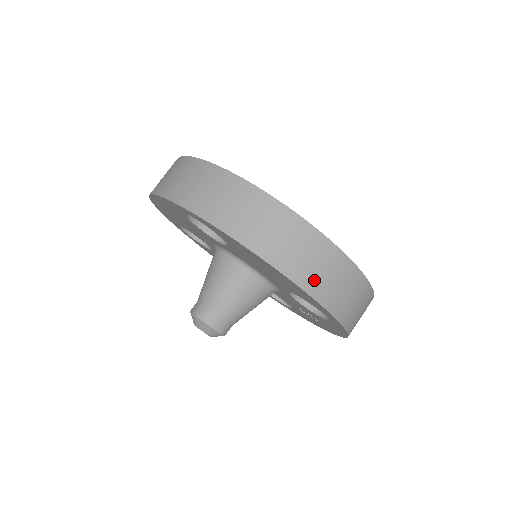
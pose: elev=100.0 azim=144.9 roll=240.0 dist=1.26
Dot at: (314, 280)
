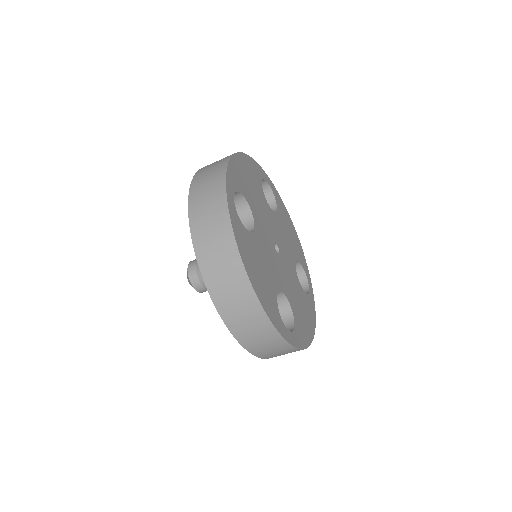
Dot at: occluded
